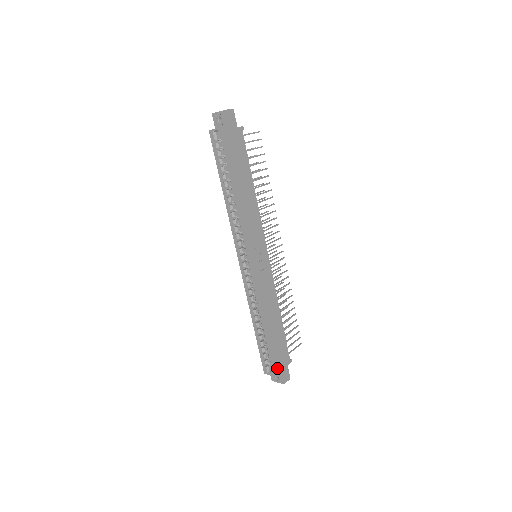
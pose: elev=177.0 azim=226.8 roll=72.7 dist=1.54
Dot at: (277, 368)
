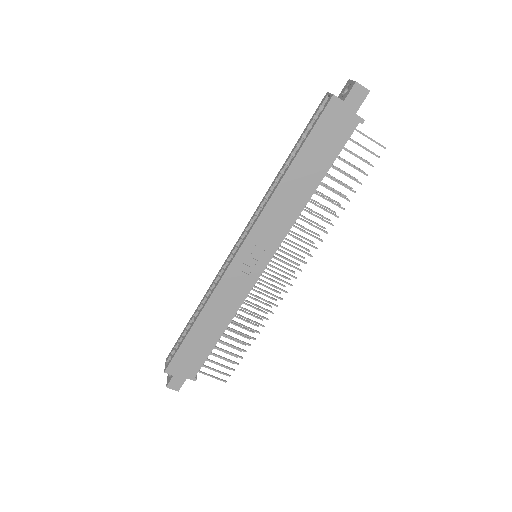
Dot at: (173, 367)
